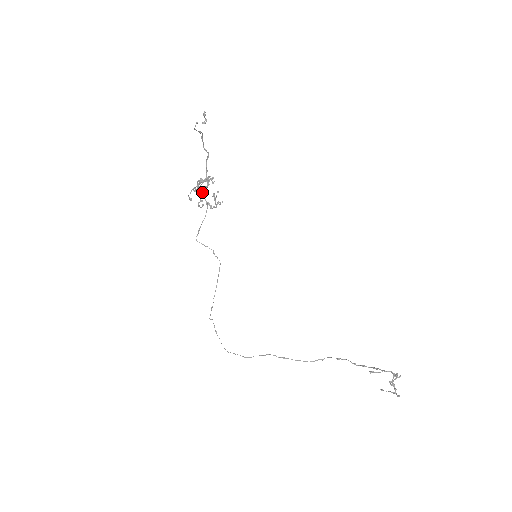
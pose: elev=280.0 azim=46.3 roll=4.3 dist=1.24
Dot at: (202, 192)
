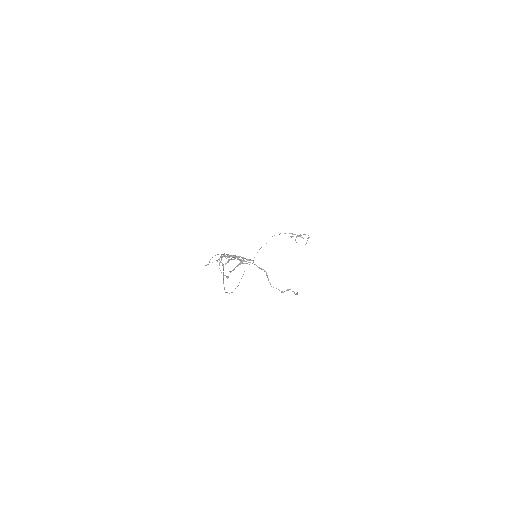
Dot at: occluded
